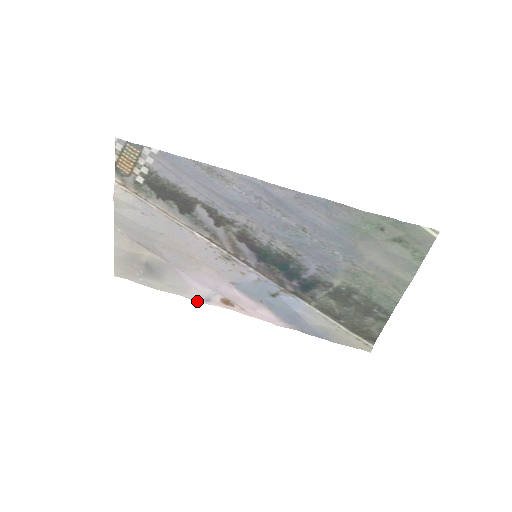
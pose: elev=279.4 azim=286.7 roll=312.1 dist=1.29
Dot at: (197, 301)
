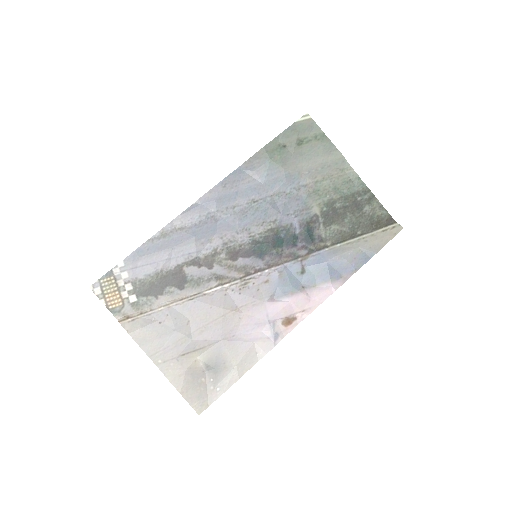
Dot at: (271, 349)
